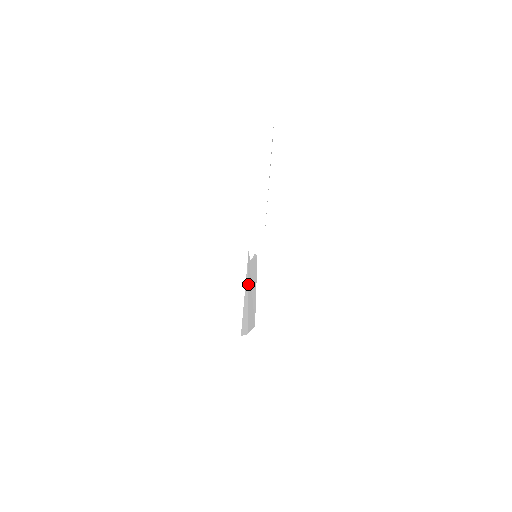
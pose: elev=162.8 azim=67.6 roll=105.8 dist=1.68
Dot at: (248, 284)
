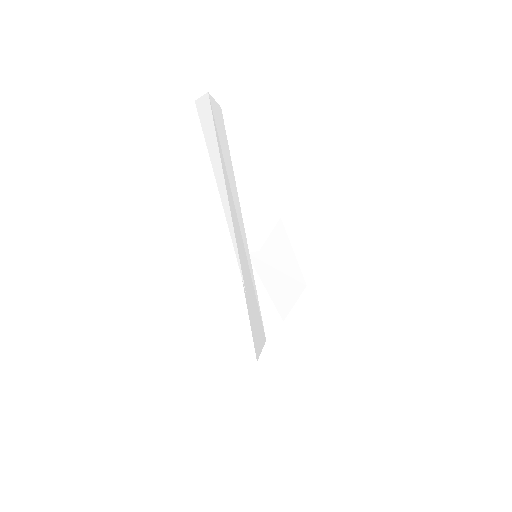
Dot at: (263, 280)
